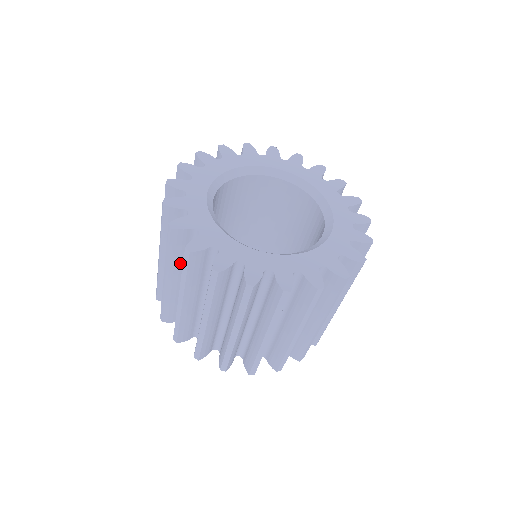
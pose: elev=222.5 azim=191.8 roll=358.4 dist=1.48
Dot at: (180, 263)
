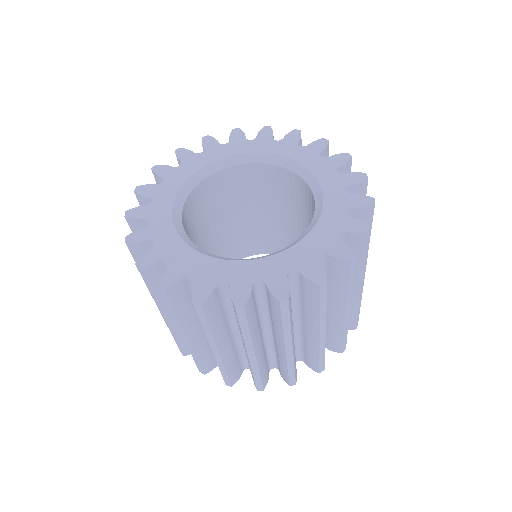
Dot at: (192, 314)
